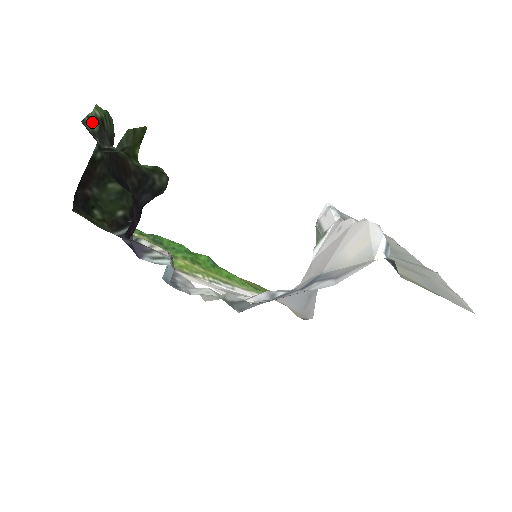
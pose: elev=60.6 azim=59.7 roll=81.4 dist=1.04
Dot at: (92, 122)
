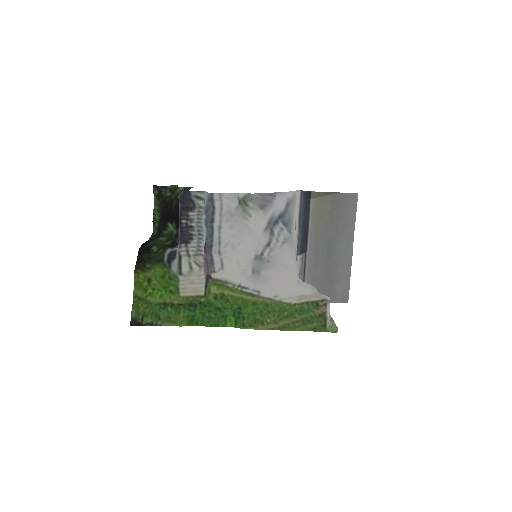
Dot at: (155, 192)
